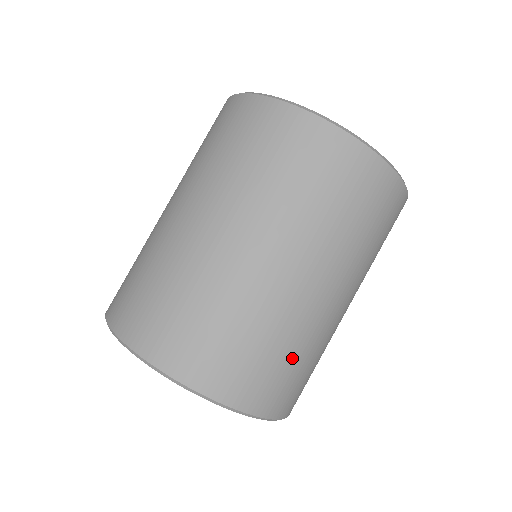
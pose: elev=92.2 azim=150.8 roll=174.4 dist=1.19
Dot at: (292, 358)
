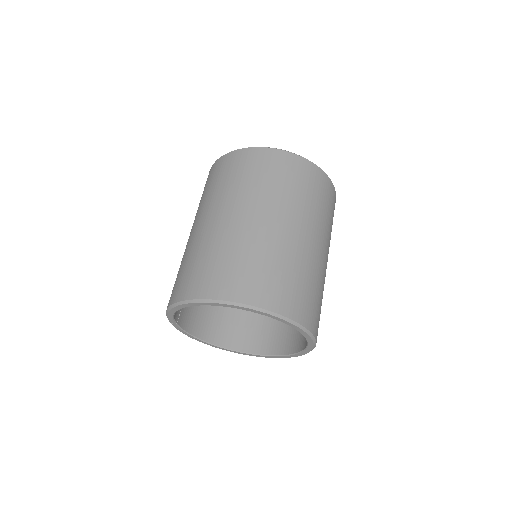
Dot at: (299, 278)
